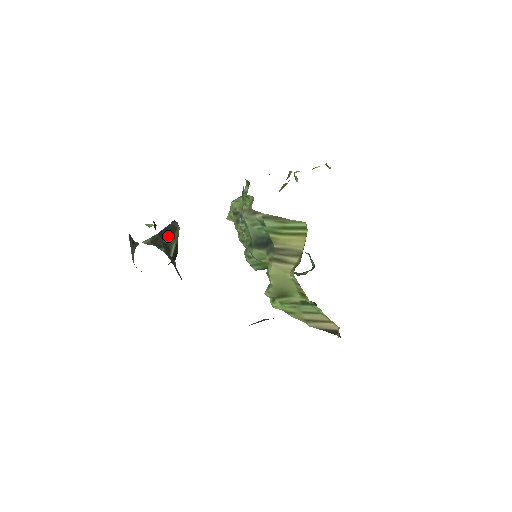
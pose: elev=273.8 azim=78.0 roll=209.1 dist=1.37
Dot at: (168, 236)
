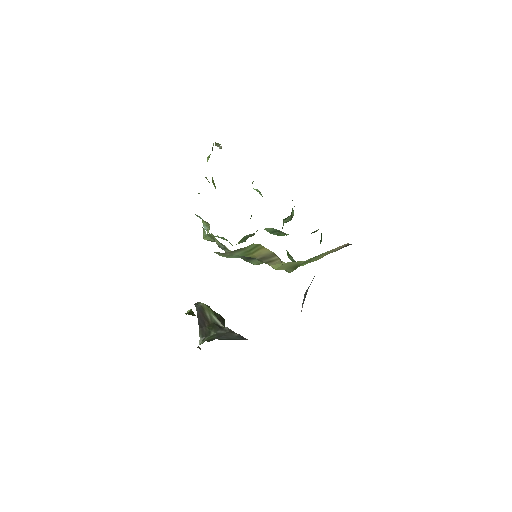
Dot at: (205, 319)
